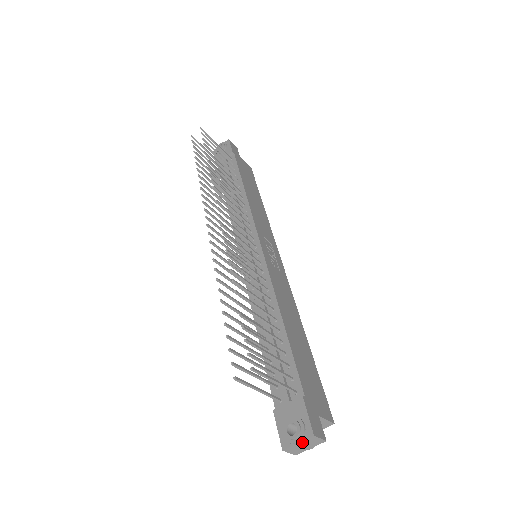
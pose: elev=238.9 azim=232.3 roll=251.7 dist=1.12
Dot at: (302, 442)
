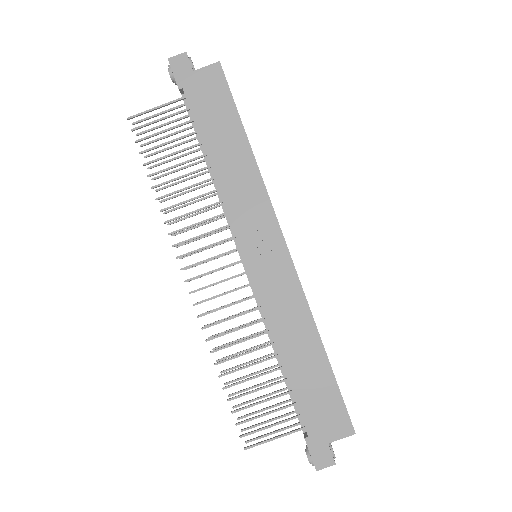
Dot at: occluded
